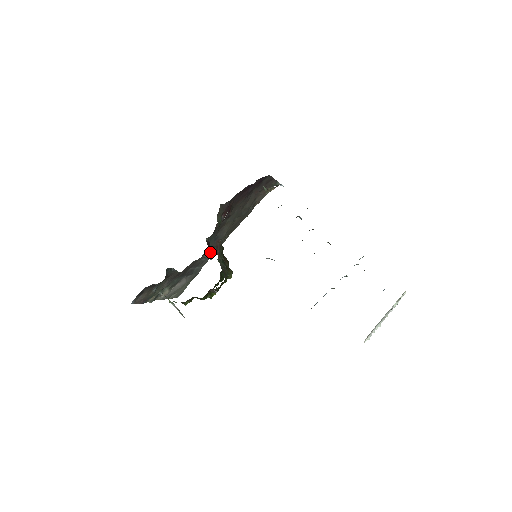
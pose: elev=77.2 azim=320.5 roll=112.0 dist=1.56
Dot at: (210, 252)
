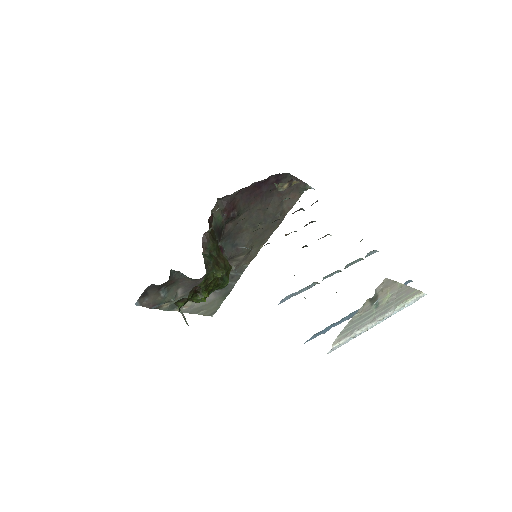
Dot at: occluded
